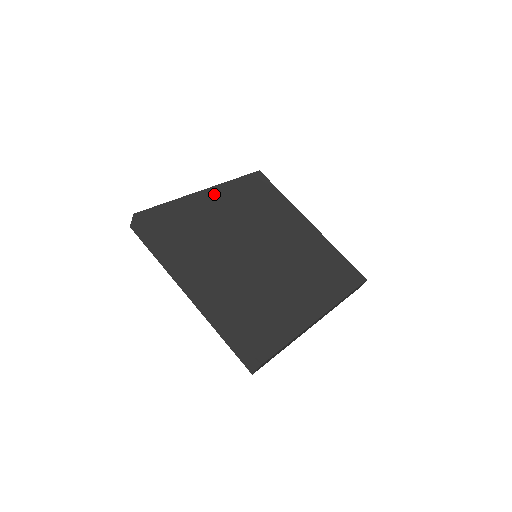
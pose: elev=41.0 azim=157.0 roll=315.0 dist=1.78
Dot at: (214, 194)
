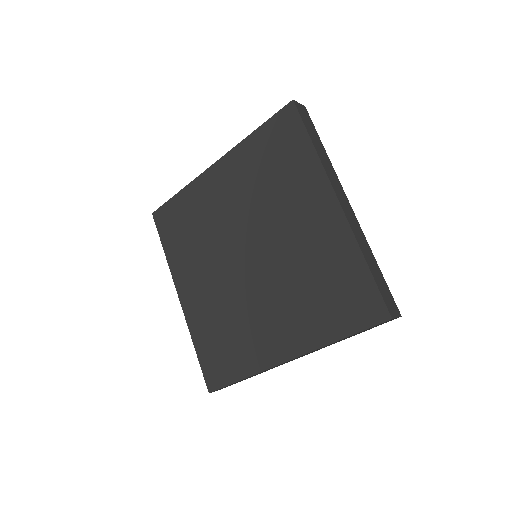
Dot at: (221, 169)
